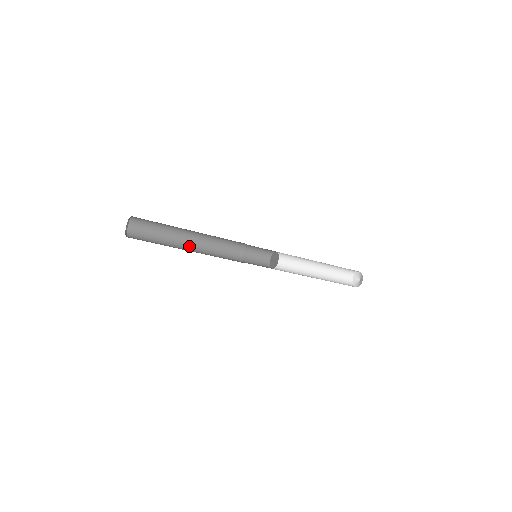
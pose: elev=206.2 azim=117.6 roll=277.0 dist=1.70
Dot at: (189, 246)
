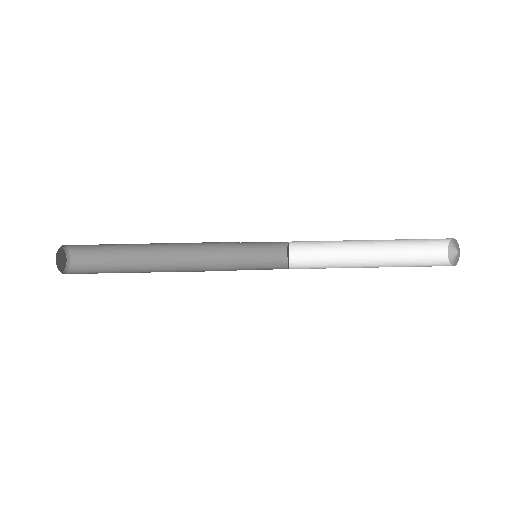
Dot at: (155, 271)
